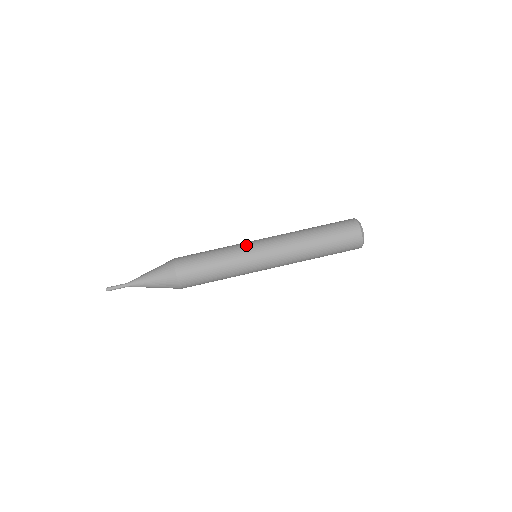
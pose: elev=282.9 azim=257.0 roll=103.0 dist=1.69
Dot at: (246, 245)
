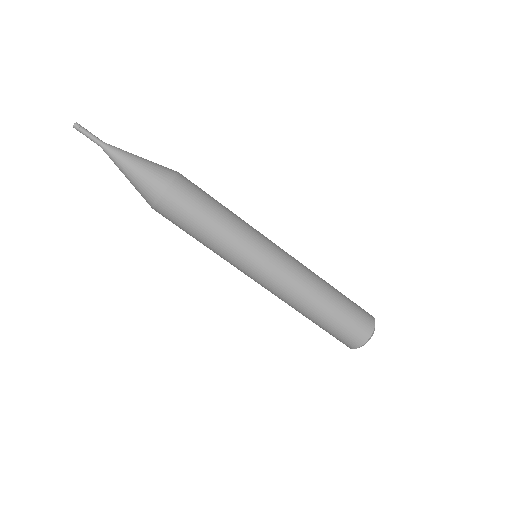
Dot at: (261, 234)
